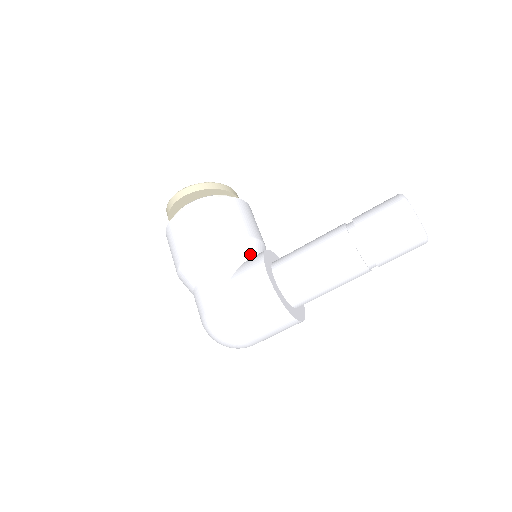
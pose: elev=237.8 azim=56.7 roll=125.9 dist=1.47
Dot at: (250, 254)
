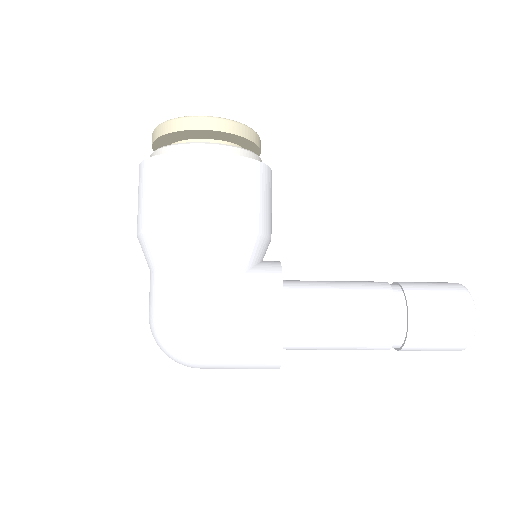
Dot at: (258, 259)
